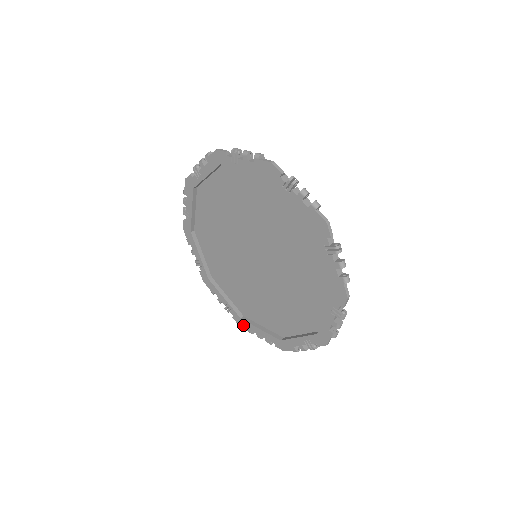
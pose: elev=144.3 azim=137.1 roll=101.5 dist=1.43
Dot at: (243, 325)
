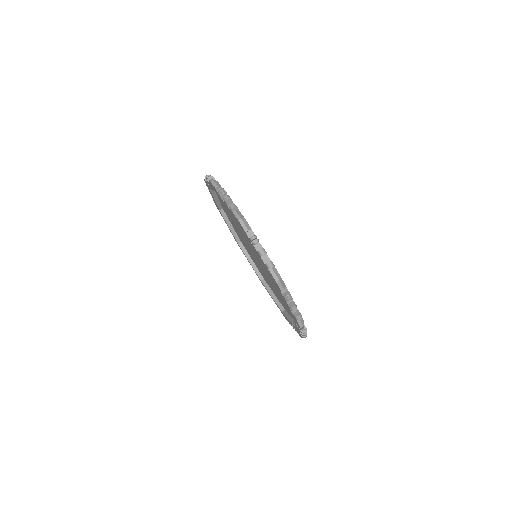
Dot at: occluded
